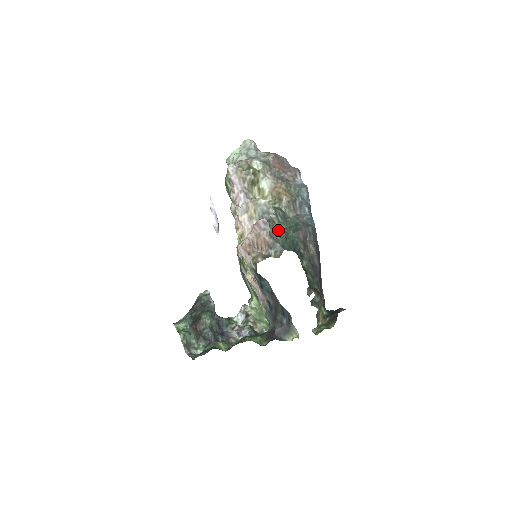
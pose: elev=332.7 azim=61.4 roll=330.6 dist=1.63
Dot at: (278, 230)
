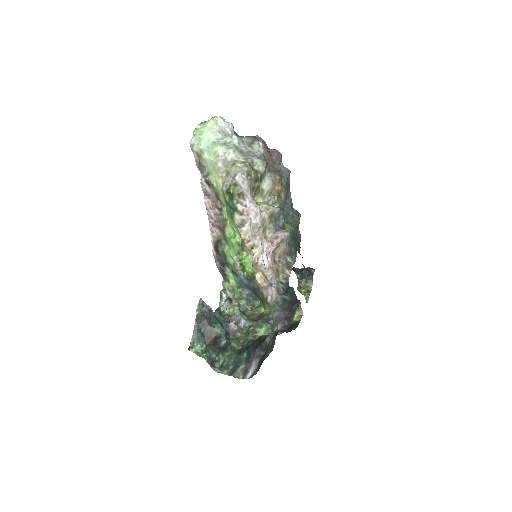
Dot at: (290, 234)
